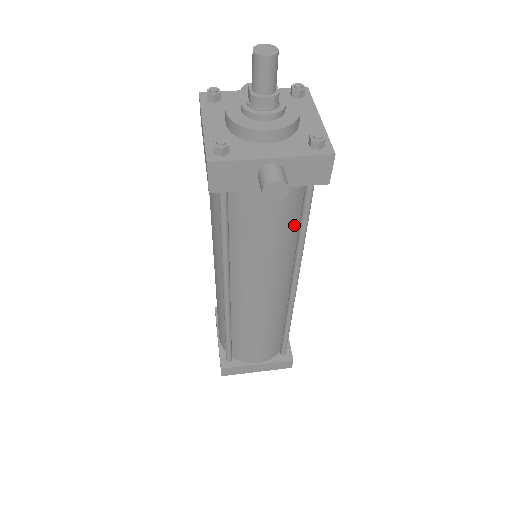
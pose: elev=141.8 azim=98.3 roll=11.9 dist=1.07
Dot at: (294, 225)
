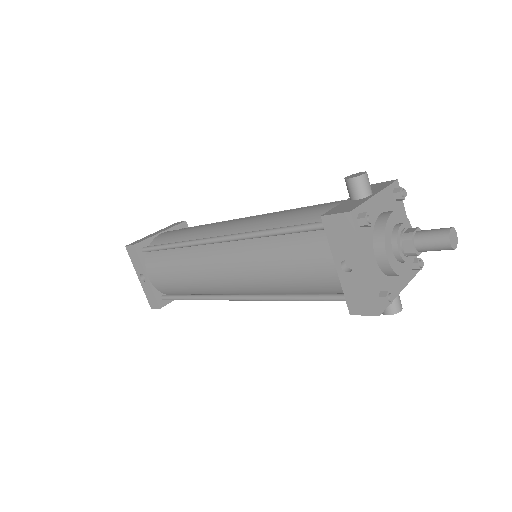
Dot at: occluded
